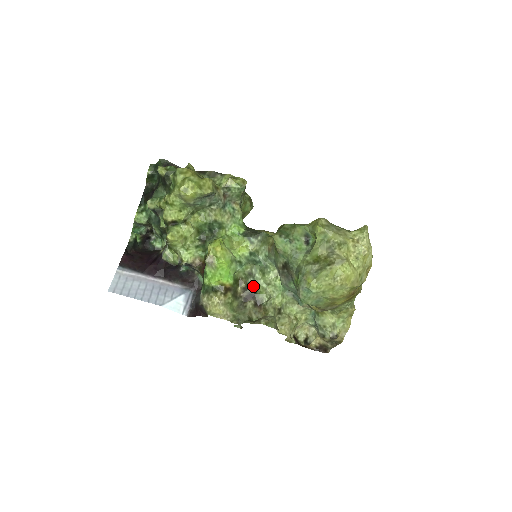
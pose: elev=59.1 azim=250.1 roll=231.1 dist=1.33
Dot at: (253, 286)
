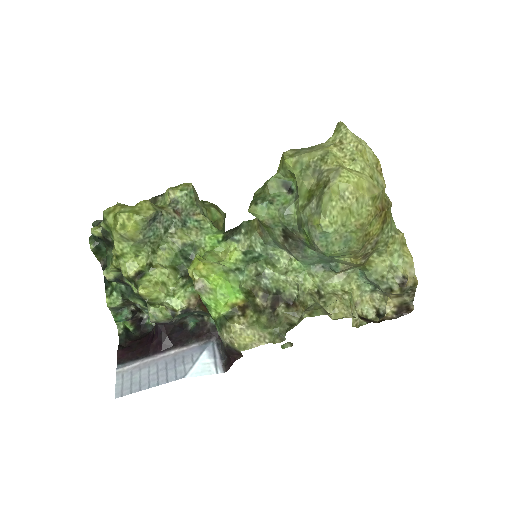
Dot at: (271, 287)
